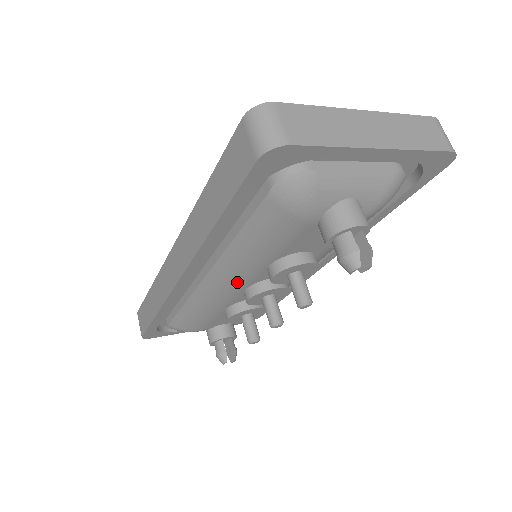
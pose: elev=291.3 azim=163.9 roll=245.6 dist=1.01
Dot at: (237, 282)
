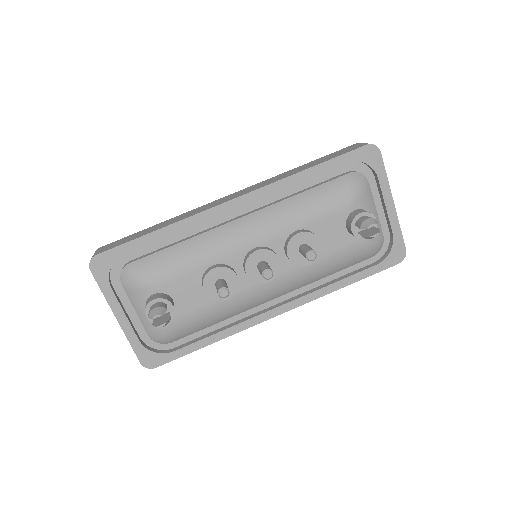
Dot at: (262, 232)
